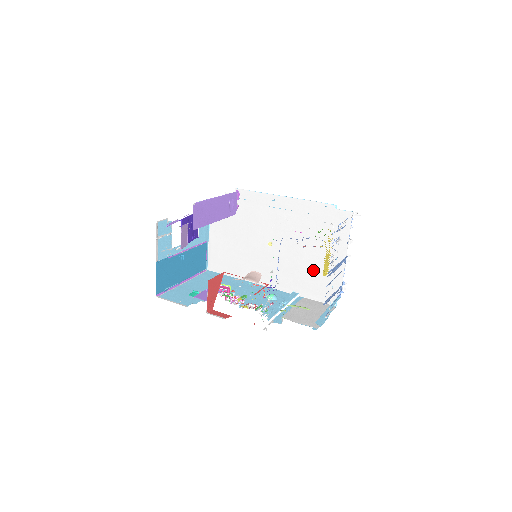
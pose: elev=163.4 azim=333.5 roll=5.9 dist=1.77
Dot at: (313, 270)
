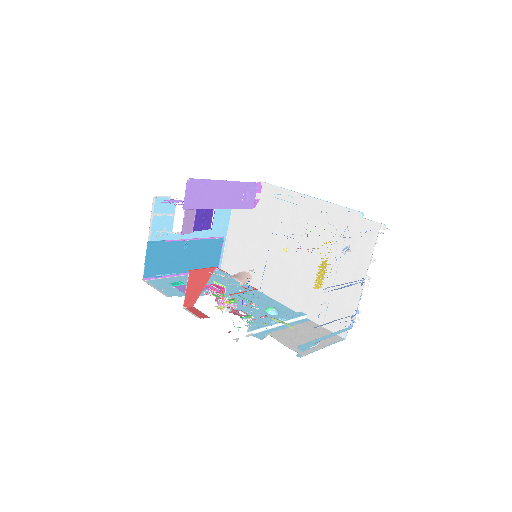
Dot at: (326, 289)
